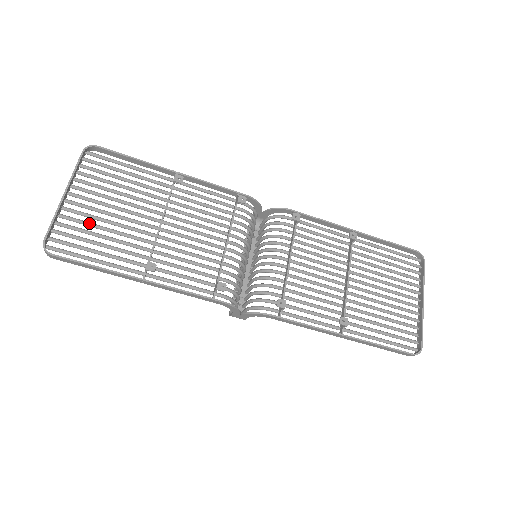
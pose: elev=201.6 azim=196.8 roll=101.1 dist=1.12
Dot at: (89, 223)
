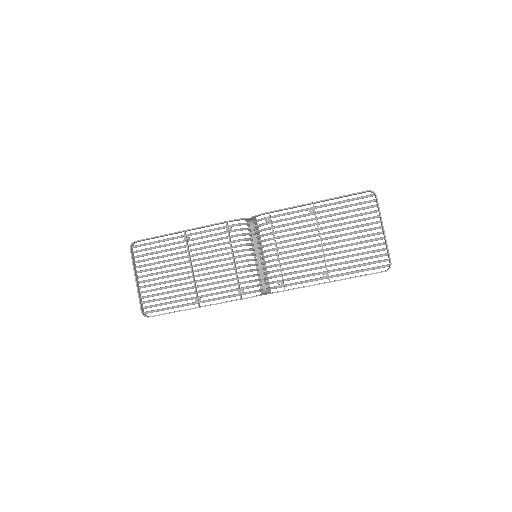
Dot at: (156, 289)
